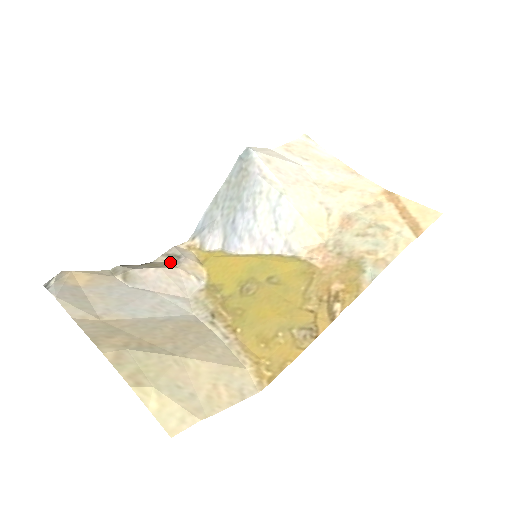
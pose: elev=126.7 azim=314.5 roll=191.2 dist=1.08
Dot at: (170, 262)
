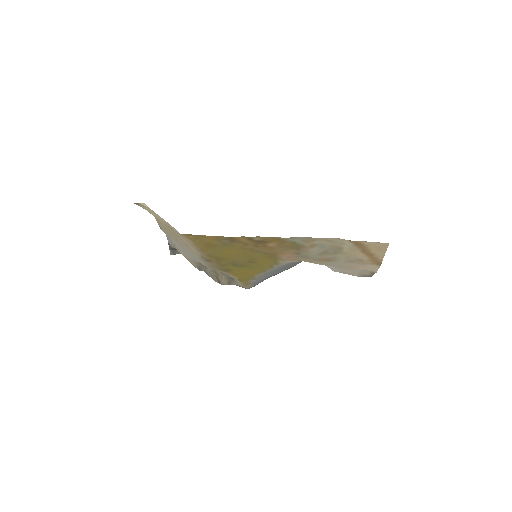
Dot at: (226, 278)
